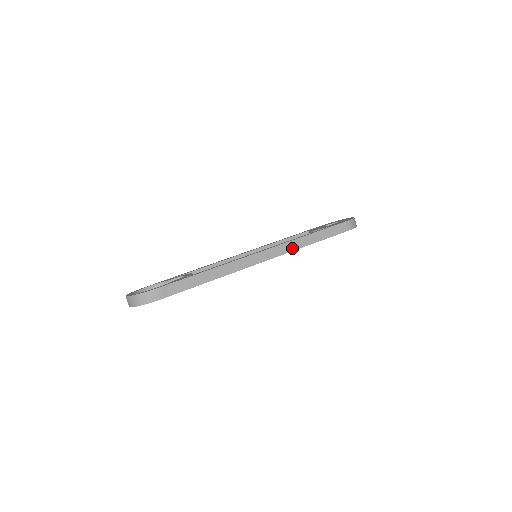
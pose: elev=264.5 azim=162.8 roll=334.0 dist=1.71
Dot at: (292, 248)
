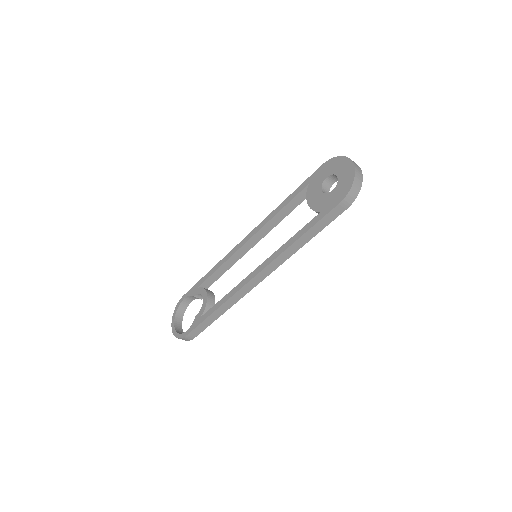
Dot at: (284, 259)
